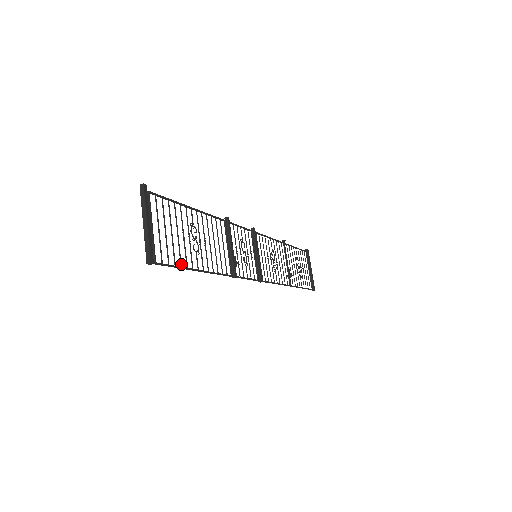
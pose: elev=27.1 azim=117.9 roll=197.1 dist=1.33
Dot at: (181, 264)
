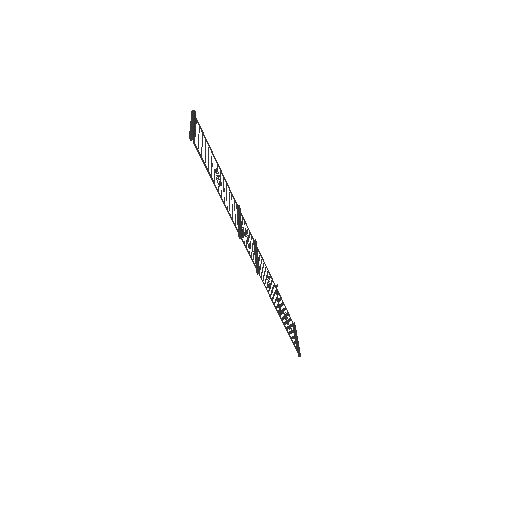
Dot at: (208, 170)
